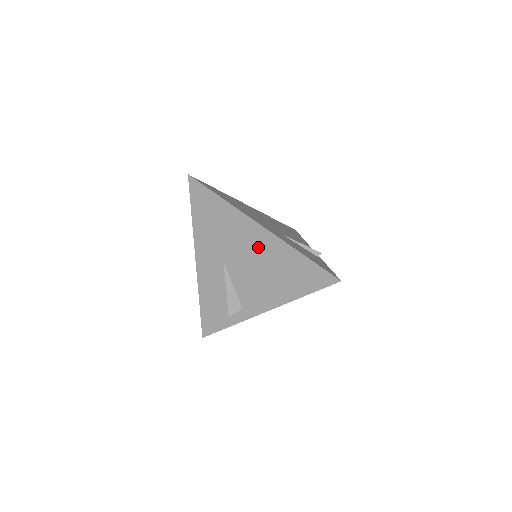
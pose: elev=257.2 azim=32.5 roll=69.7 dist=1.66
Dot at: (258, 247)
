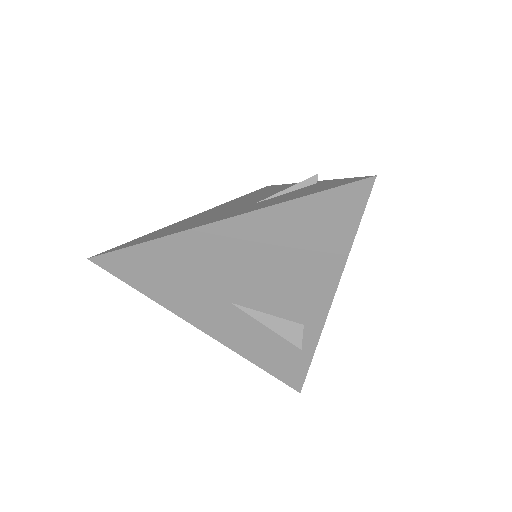
Dot at: (243, 247)
